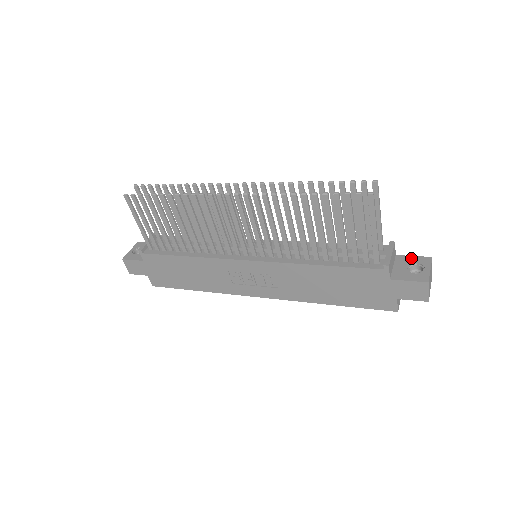
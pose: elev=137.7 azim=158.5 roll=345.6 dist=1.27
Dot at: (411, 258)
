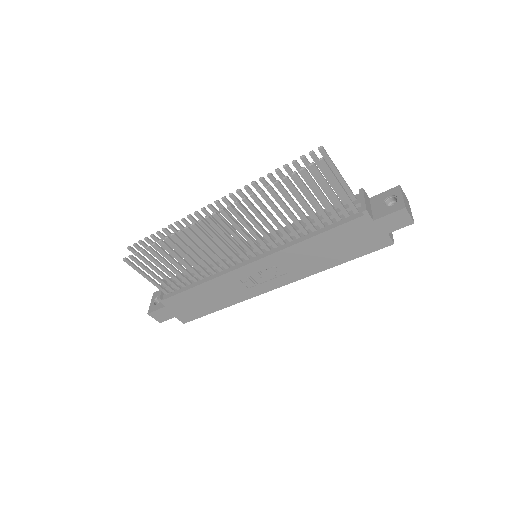
Dot at: (383, 194)
